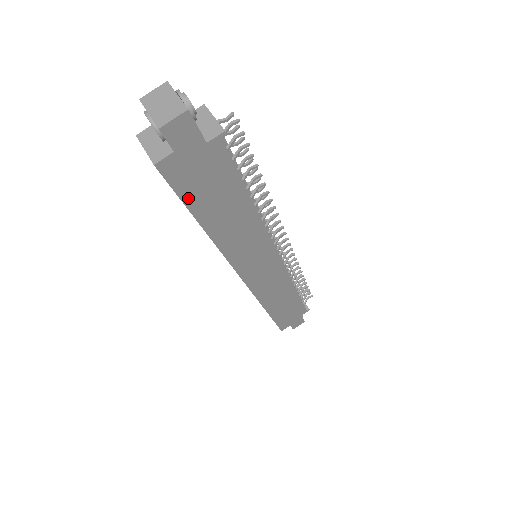
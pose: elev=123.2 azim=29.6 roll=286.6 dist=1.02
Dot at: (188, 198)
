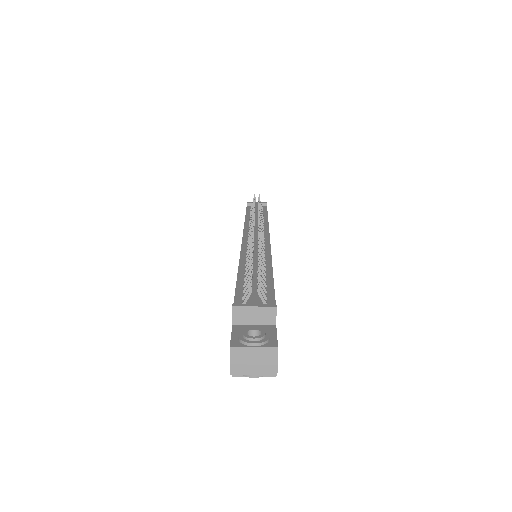
Dot at: occluded
